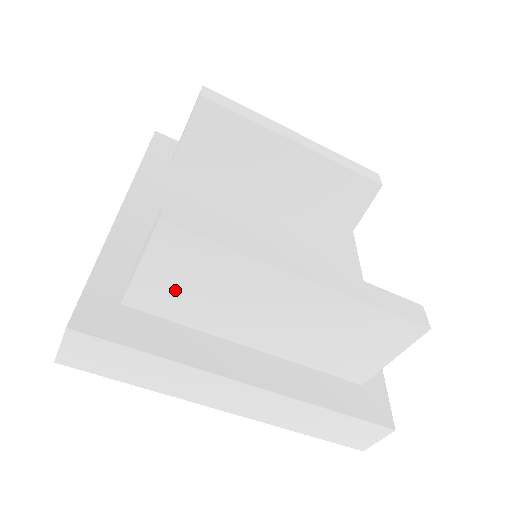
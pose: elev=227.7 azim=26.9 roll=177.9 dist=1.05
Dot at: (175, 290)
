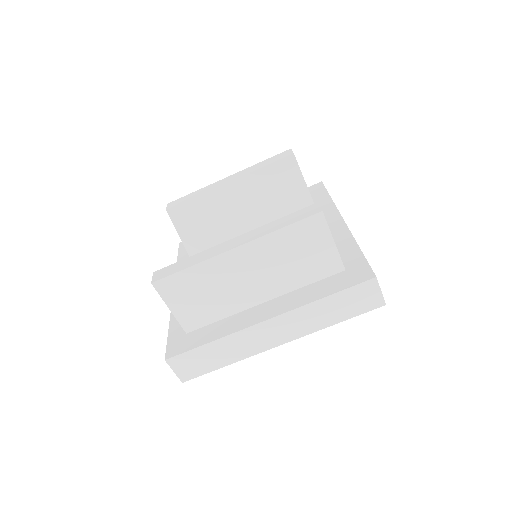
Dot at: (196, 306)
